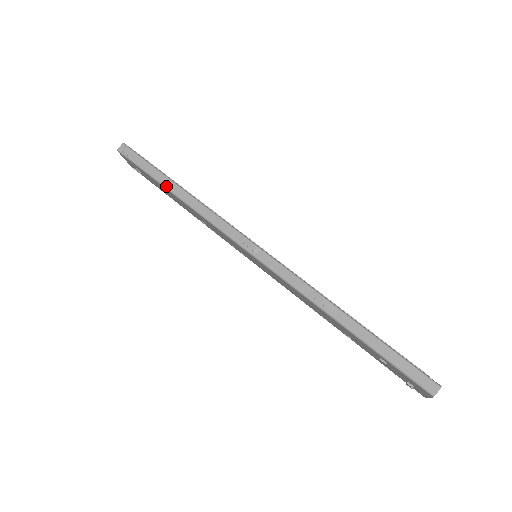
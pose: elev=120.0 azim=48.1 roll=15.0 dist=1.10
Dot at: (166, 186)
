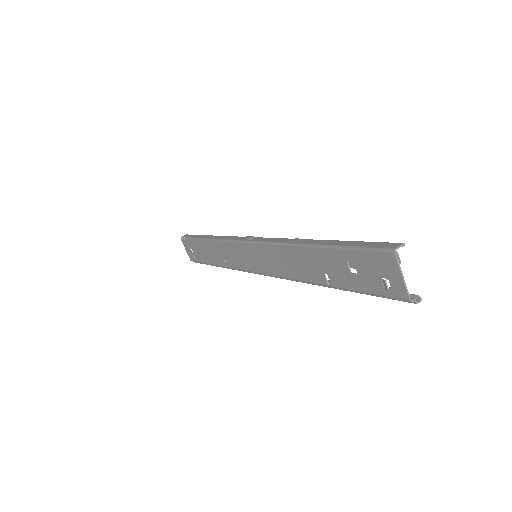
Dot at: (202, 238)
